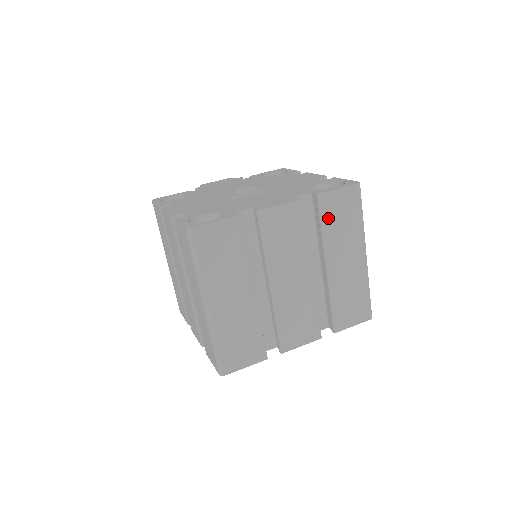
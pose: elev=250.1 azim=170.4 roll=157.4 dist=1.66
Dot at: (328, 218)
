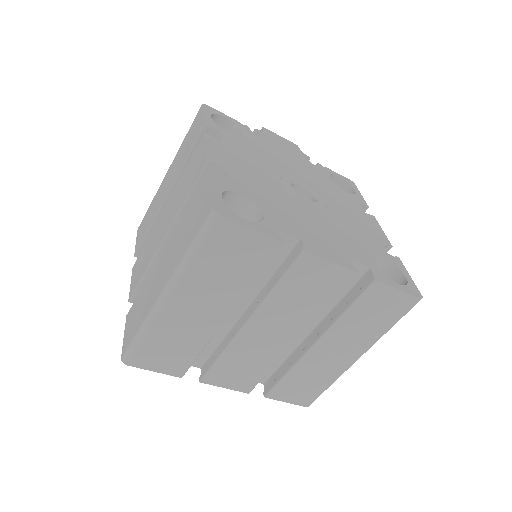
Dot at: (361, 307)
